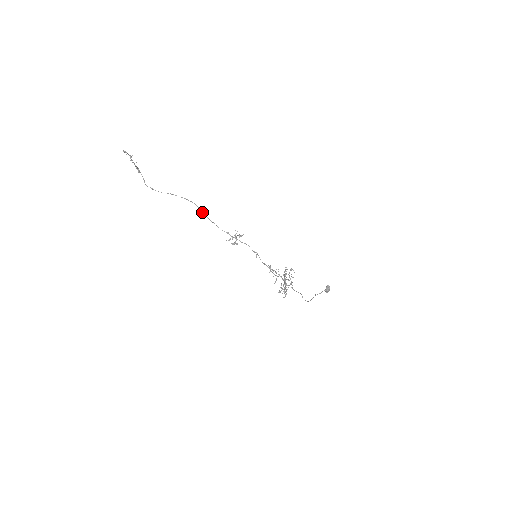
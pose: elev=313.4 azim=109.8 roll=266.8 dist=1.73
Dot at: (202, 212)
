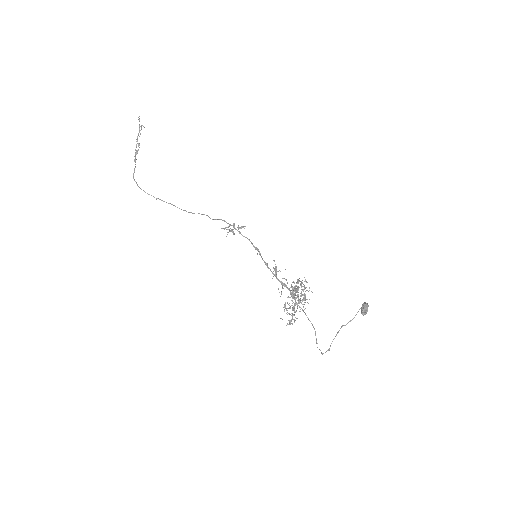
Dot at: occluded
